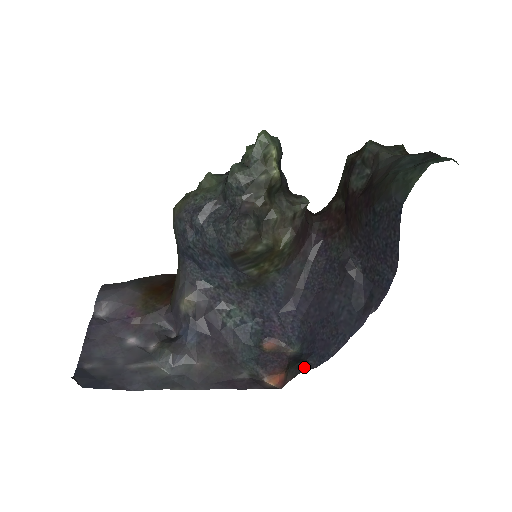
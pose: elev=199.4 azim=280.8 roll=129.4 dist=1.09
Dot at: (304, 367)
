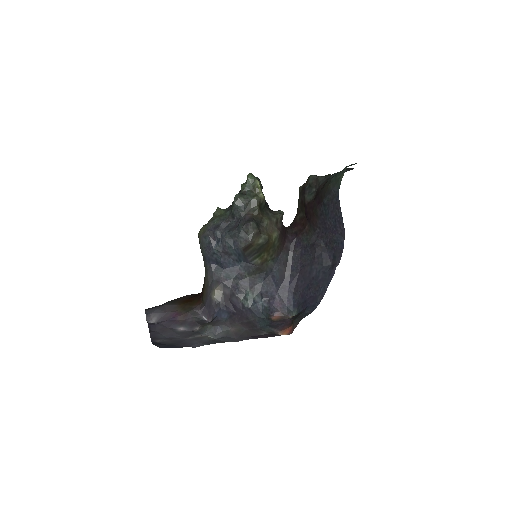
Dot at: (303, 315)
